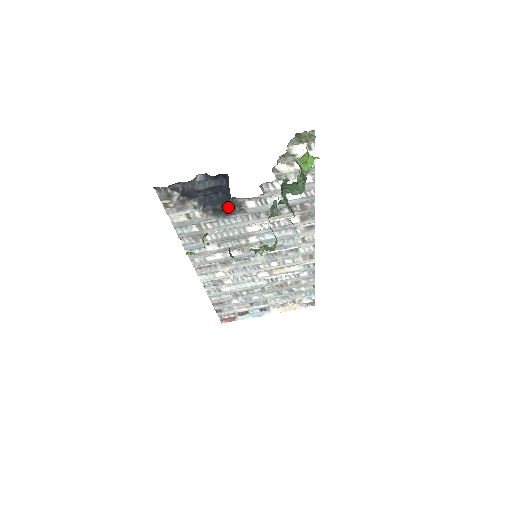
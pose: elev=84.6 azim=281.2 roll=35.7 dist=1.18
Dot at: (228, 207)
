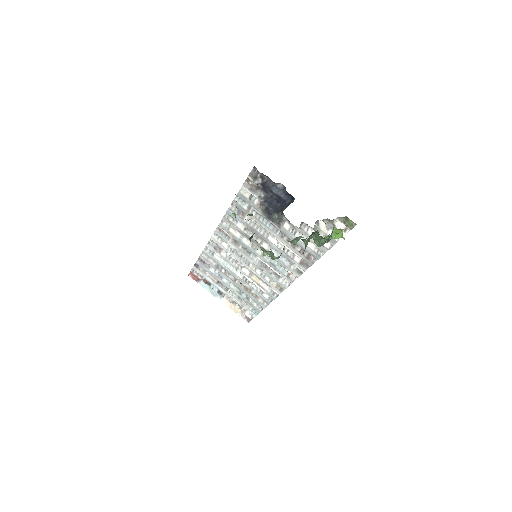
Dot at: (275, 215)
